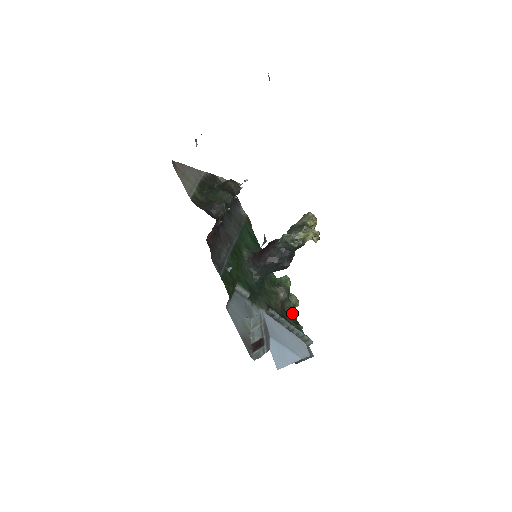
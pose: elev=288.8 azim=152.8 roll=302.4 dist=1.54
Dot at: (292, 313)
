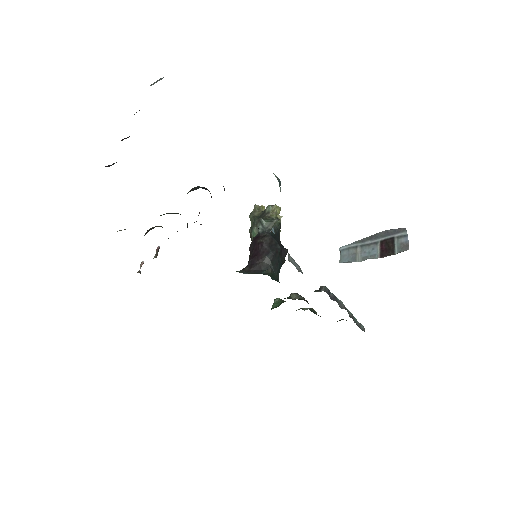
Dot at: occluded
